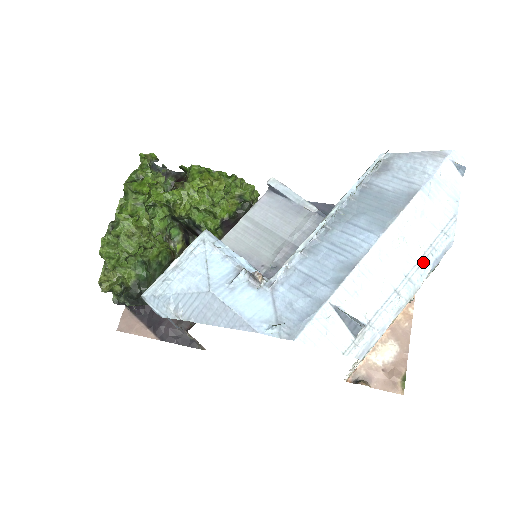
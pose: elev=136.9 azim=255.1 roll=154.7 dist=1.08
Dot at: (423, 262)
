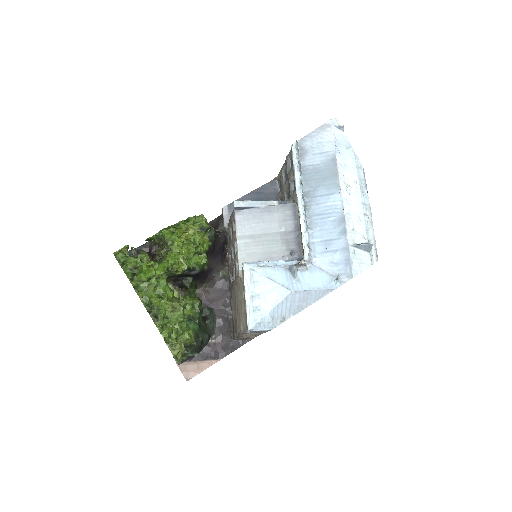
Dot at: (362, 190)
